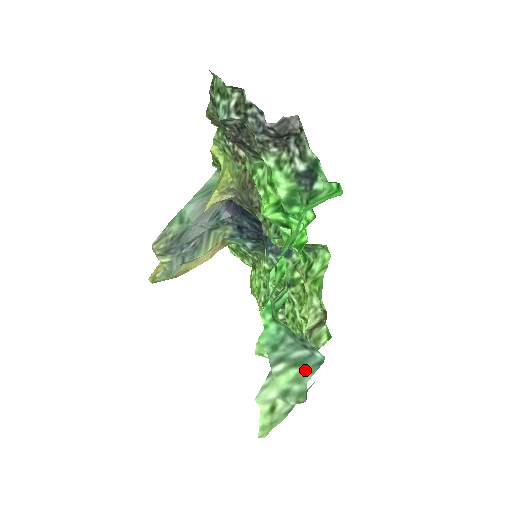
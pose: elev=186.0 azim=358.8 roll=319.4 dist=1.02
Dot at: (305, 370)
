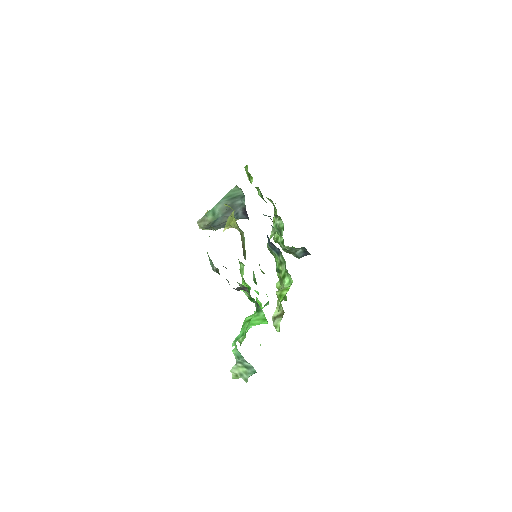
Dot at: (249, 372)
